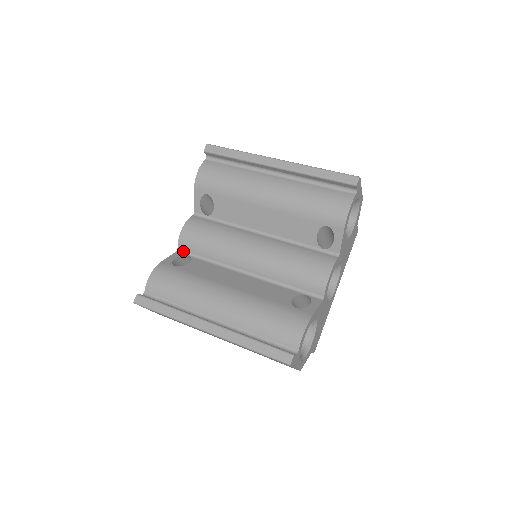
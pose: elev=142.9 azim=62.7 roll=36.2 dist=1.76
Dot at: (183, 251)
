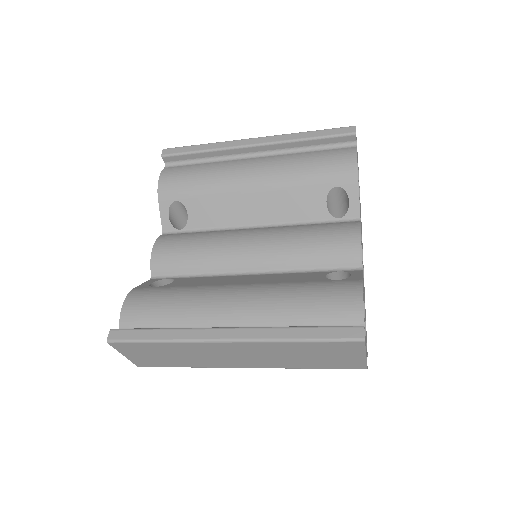
Dot at: (159, 276)
